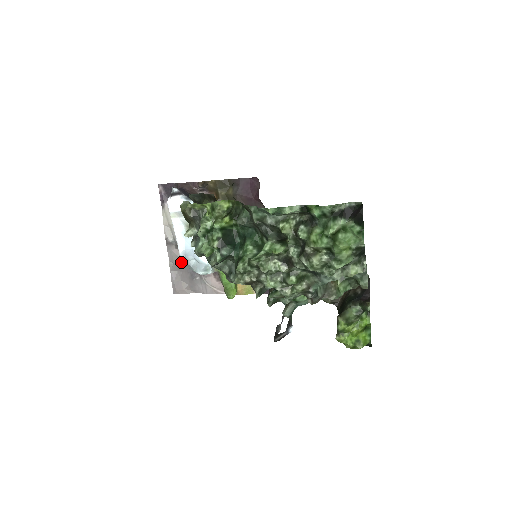
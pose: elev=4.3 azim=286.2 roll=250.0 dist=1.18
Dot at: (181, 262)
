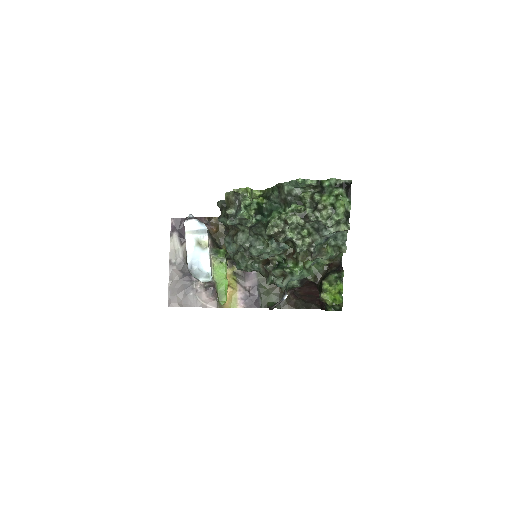
Dot at: (179, 280)
